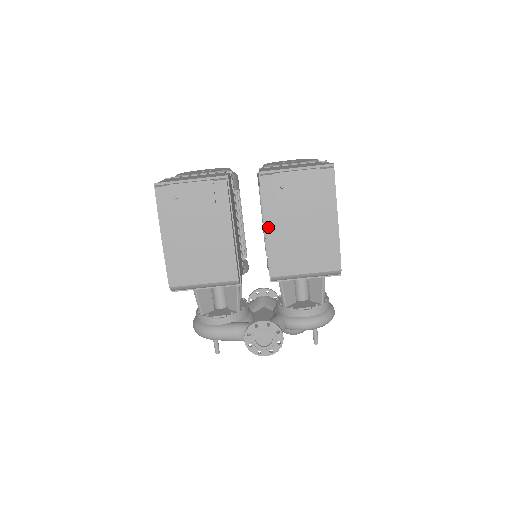
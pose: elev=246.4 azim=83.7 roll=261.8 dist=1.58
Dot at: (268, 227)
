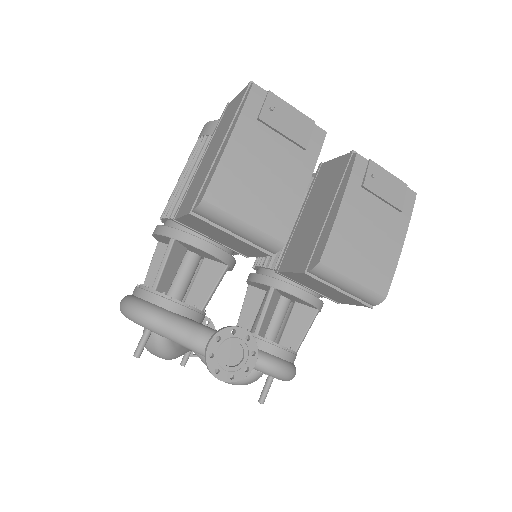
Dot at: (343, 206)
